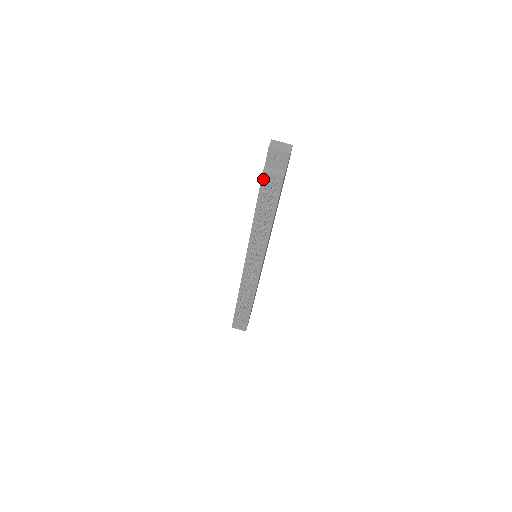
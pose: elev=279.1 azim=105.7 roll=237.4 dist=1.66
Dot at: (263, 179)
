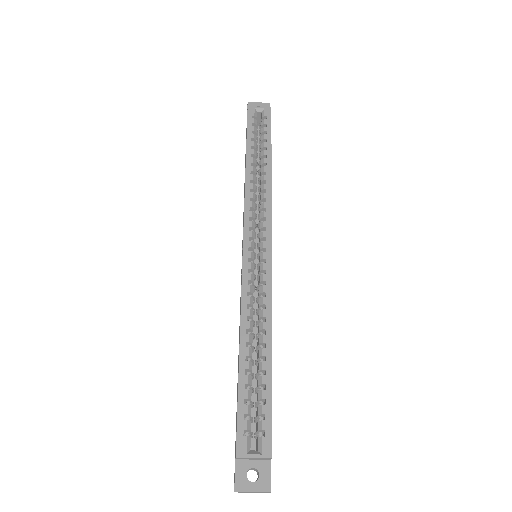
Dot at: occluded
